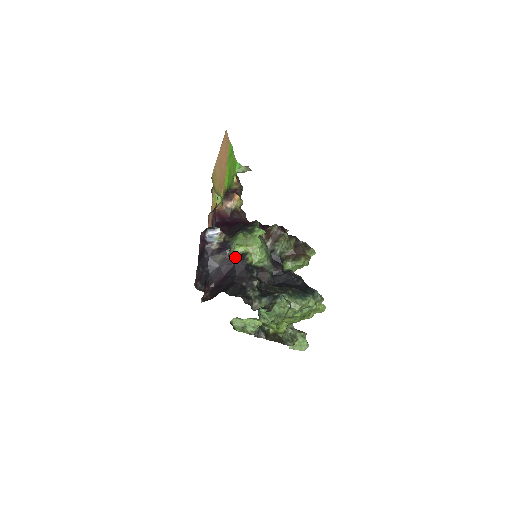
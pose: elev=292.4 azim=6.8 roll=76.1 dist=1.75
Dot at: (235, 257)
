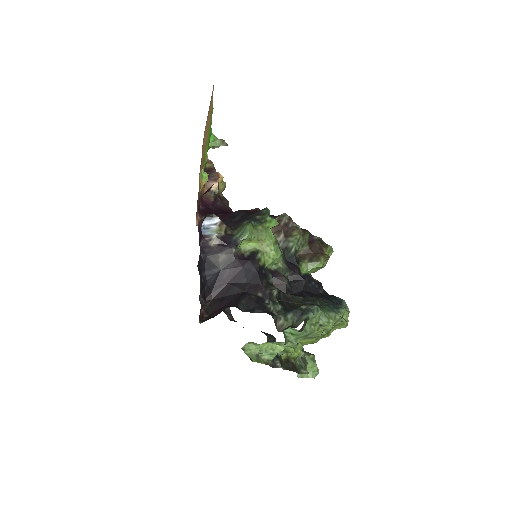
Dot at: (243, 257)
